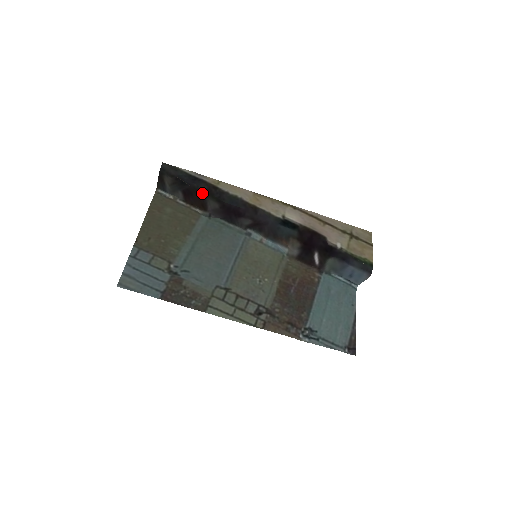
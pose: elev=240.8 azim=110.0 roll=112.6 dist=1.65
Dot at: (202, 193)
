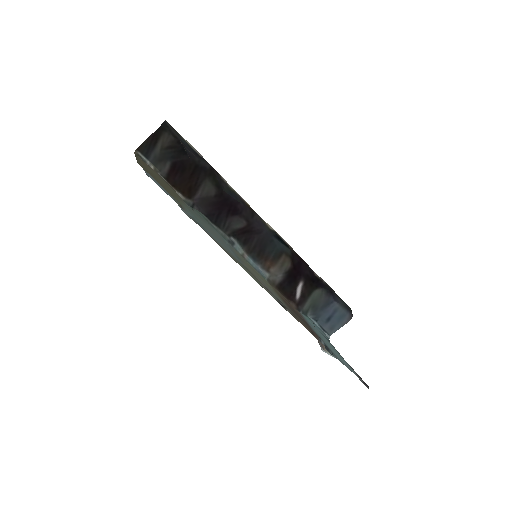
Dot at: (202, 170)
